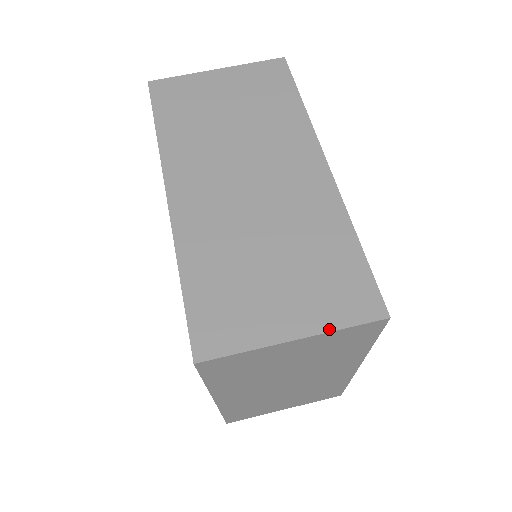
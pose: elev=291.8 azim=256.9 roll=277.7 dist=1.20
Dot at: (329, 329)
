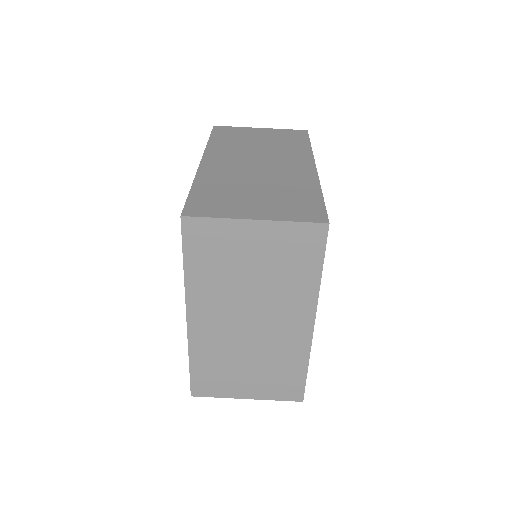
Dot at: (282, 220)
